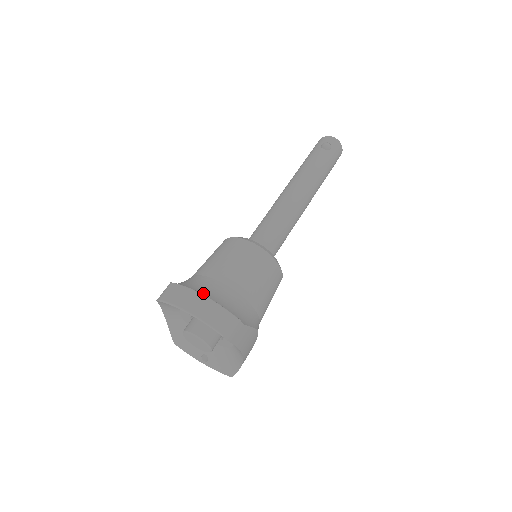
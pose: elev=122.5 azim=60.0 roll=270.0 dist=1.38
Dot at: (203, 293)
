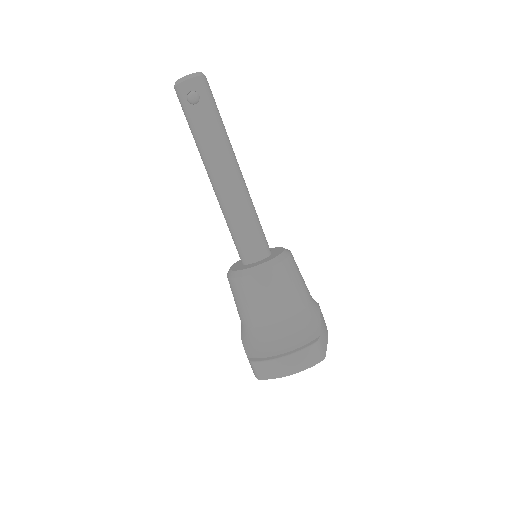
Dot at: (279, 350)
